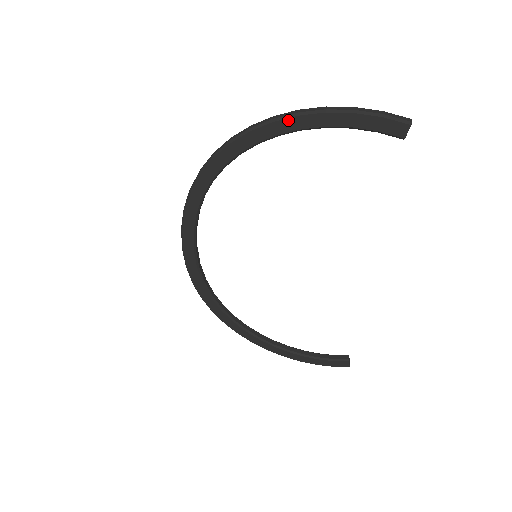
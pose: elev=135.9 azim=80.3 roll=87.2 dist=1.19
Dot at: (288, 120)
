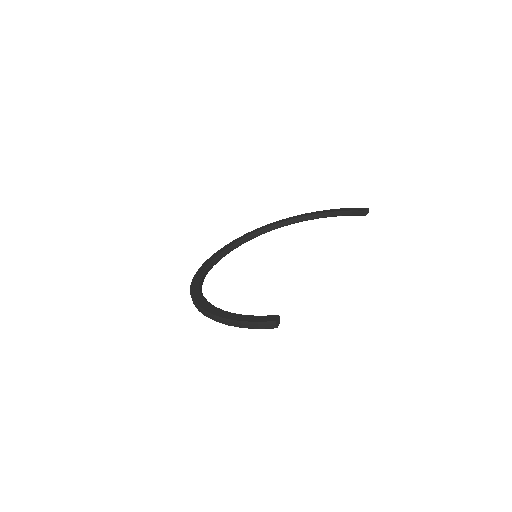
Dot at: (312, 213)
